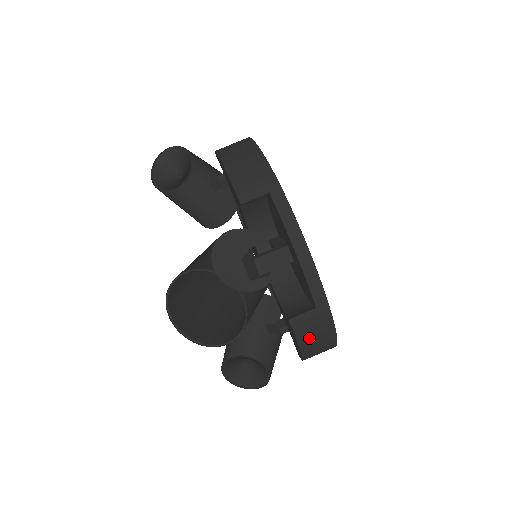
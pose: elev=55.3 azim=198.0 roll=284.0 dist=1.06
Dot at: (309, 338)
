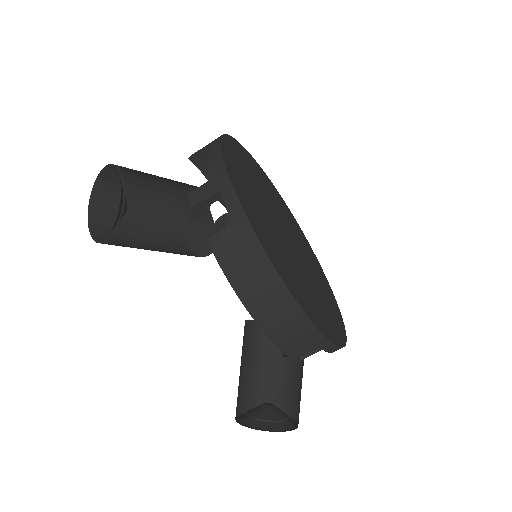
Dot at: (238, 270)
